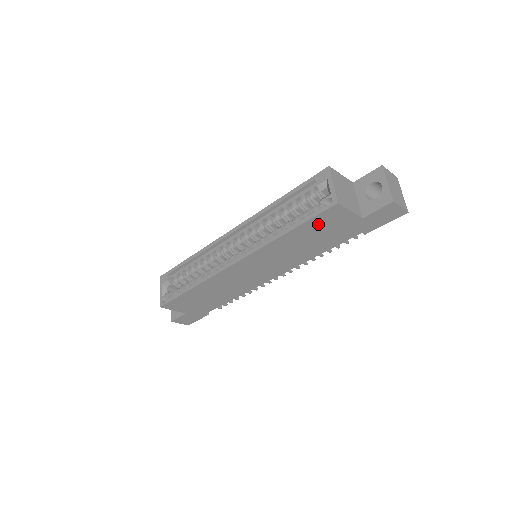
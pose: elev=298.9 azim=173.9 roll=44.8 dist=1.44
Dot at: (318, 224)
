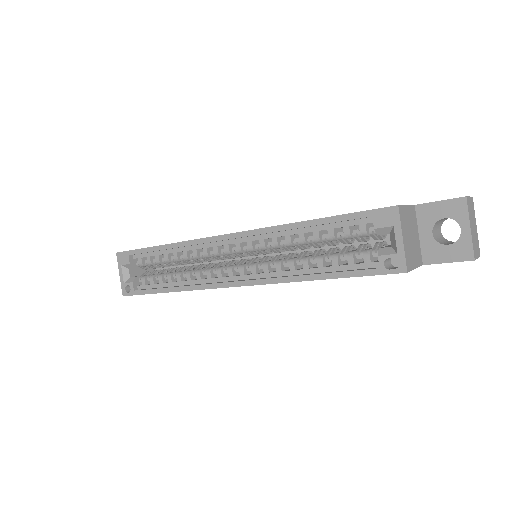
Dot at: occluded
